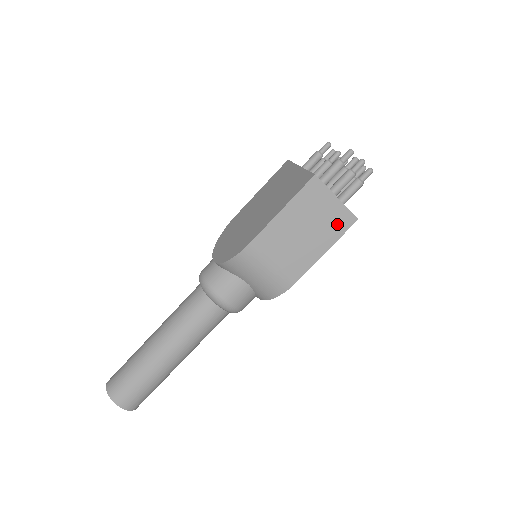
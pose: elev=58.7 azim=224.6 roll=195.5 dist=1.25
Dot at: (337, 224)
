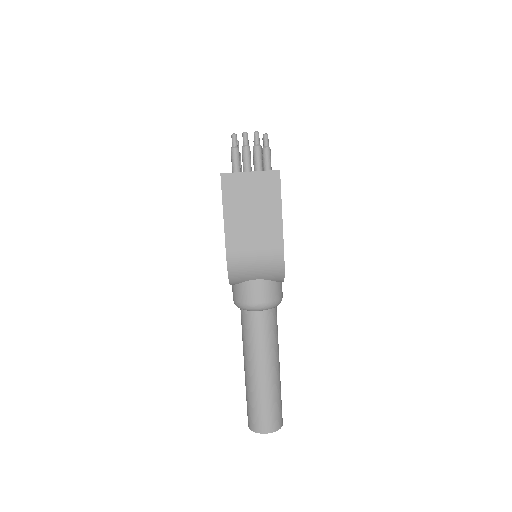
Dot at: (269, 187)
